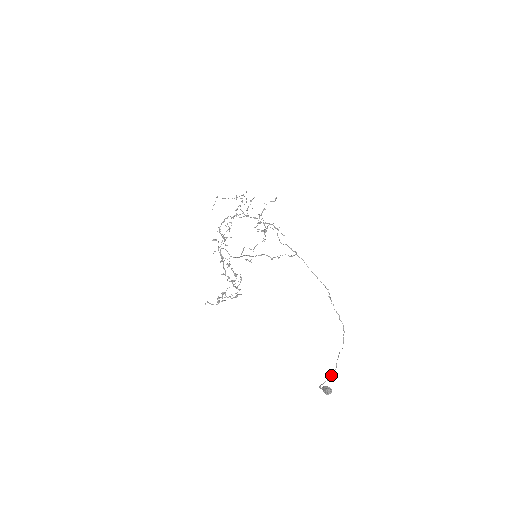
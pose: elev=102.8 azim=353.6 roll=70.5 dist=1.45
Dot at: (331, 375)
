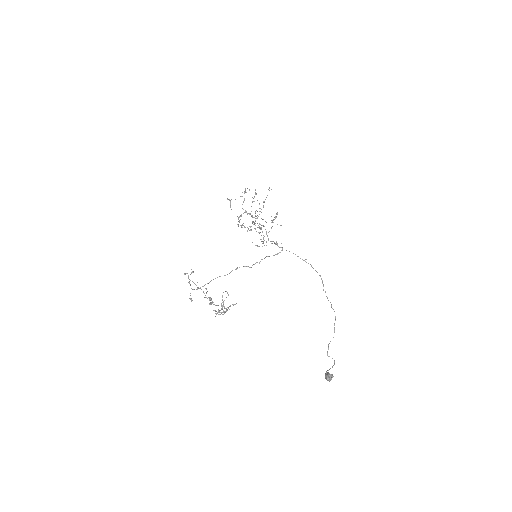
Dot at: (334, 361)
